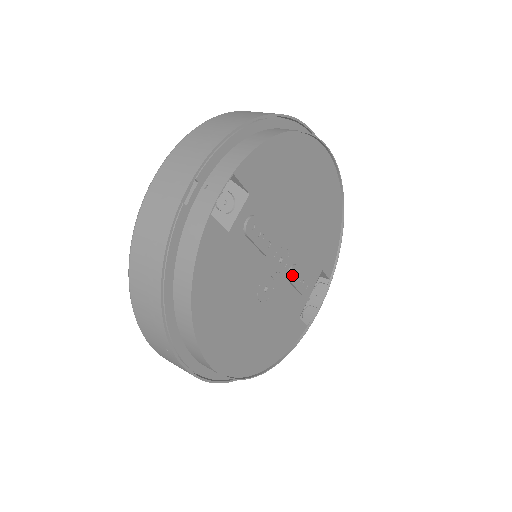
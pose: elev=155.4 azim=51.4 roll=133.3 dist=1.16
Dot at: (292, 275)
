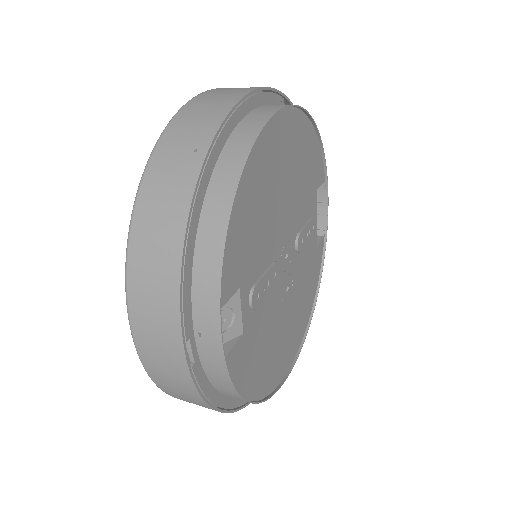
Dot at: (300, 246)
